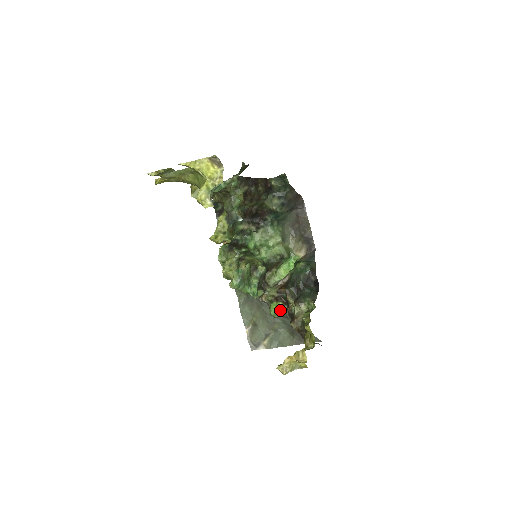
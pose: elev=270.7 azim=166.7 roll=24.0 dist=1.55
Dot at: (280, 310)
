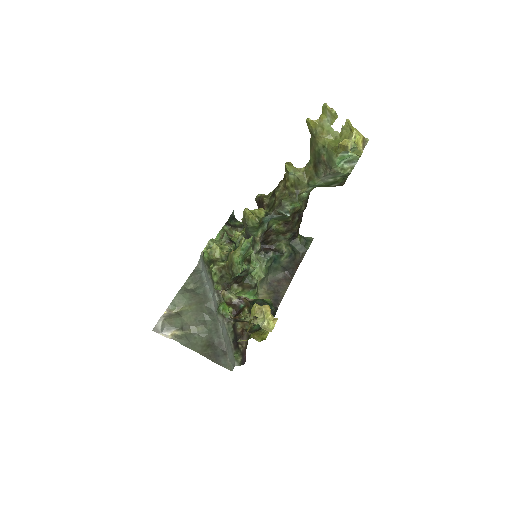
Dot at: (229, 311)
